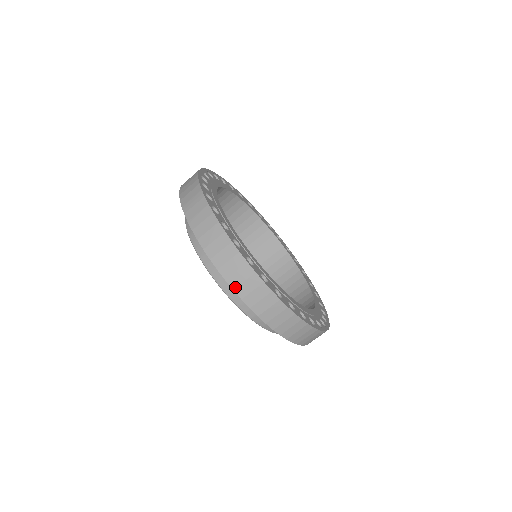
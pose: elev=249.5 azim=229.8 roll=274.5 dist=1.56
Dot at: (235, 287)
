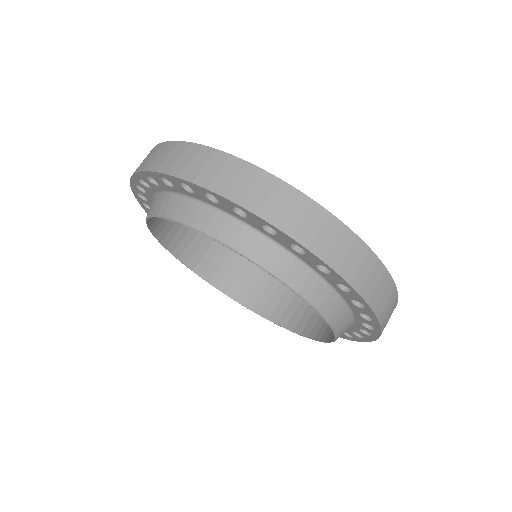
Dot at: (193, 178)
